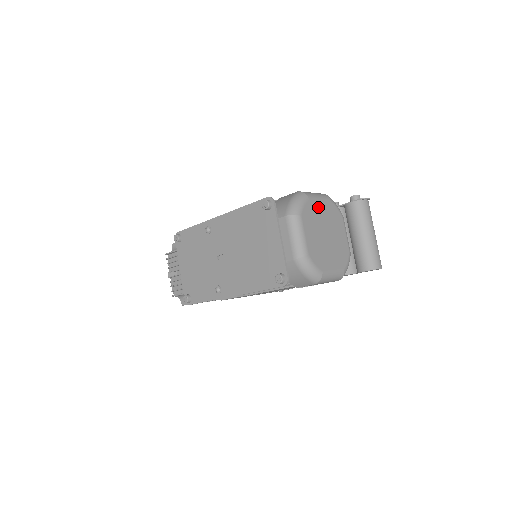
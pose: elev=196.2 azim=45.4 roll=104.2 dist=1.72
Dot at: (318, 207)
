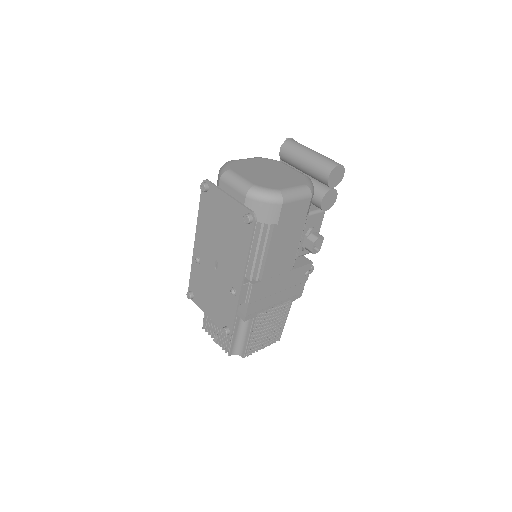
Dot at: (247, 163)
